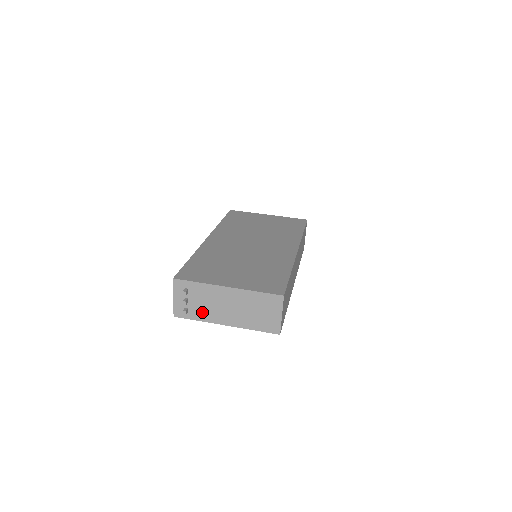
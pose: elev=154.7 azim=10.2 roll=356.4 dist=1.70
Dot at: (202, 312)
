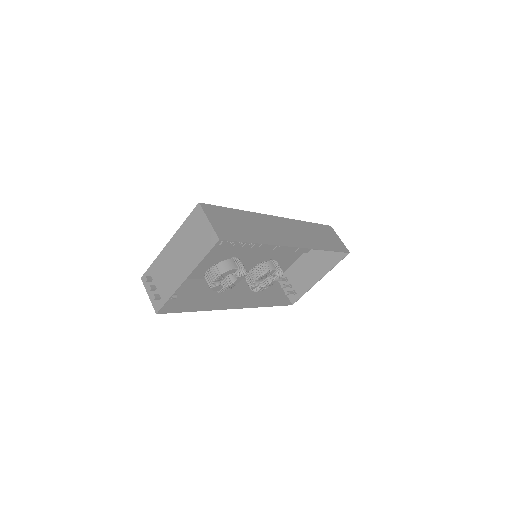
Dot at: (168, 286)
